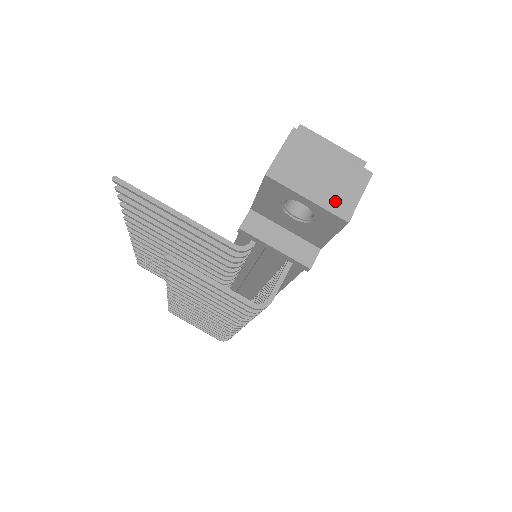
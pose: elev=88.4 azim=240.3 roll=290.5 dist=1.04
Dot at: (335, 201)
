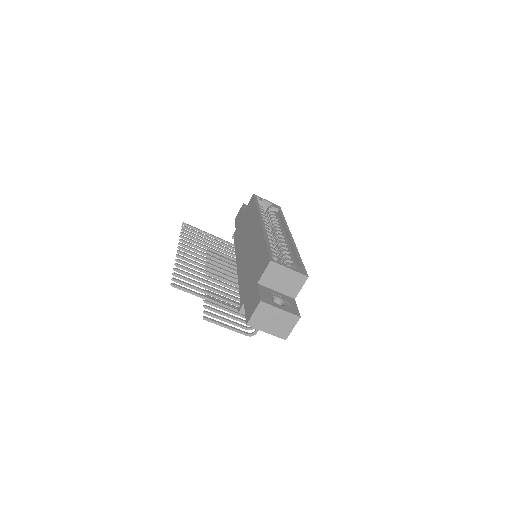
Dot at: (280, 332)
